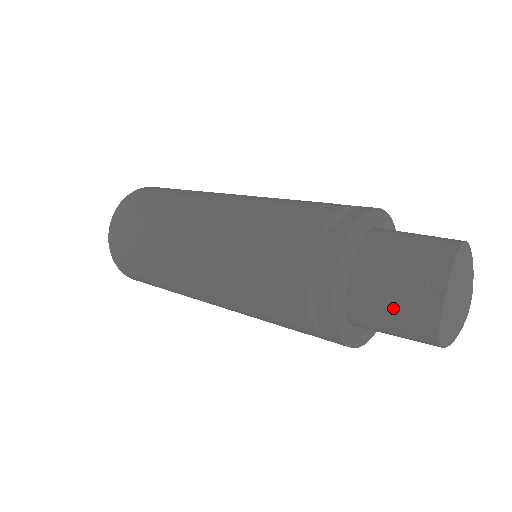
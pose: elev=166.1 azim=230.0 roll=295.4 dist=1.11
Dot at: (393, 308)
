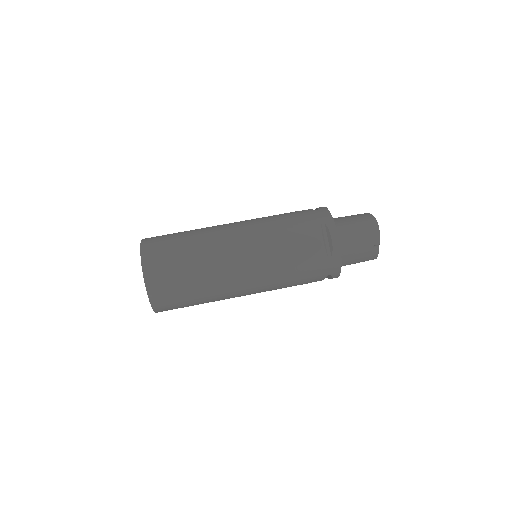
Dot at: (358, 261)
